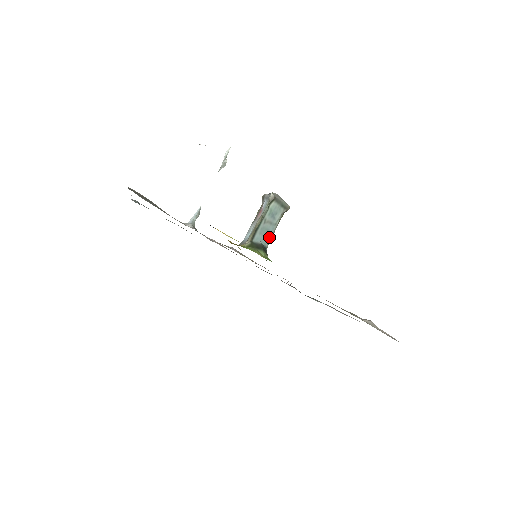
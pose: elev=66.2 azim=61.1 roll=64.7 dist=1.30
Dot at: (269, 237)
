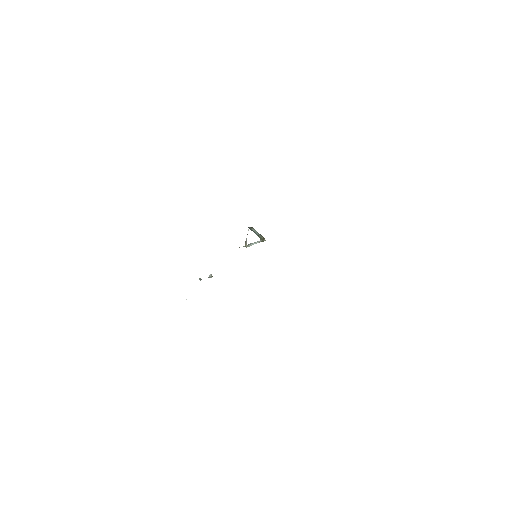
Dot at: (259, 237)
